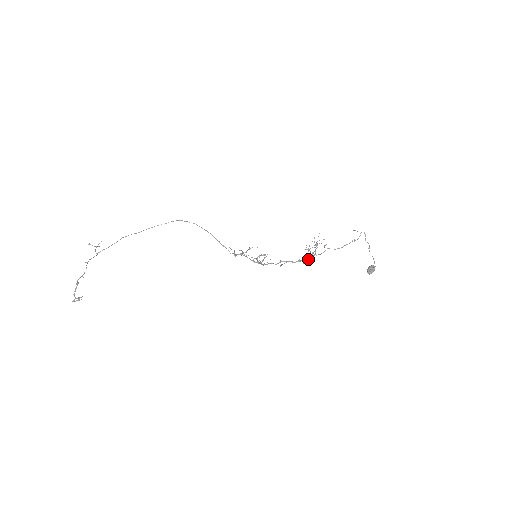
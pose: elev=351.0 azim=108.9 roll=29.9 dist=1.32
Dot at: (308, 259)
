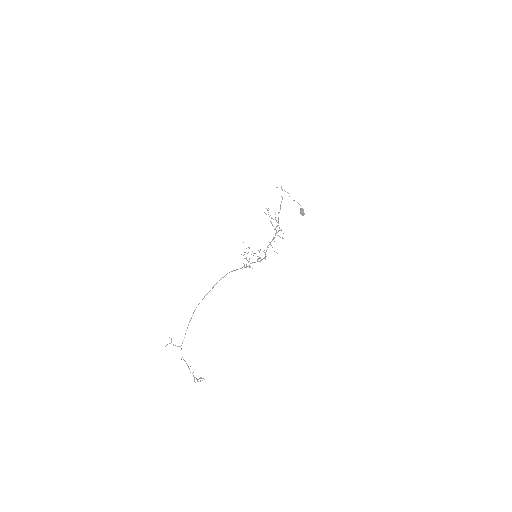
Dot at: occluded
